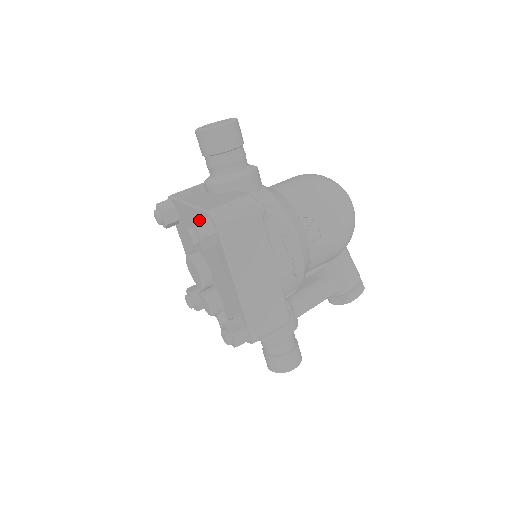
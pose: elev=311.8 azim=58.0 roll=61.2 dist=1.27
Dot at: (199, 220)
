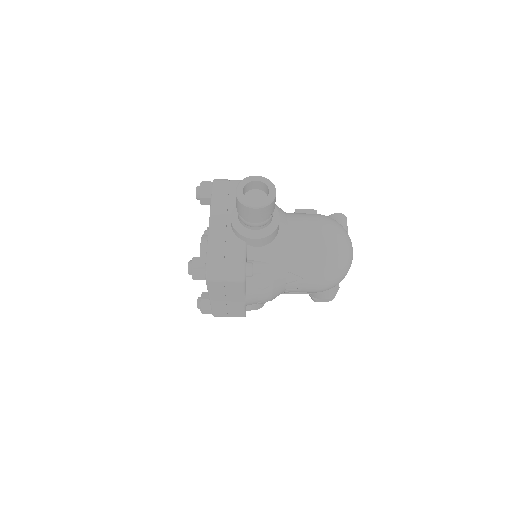
Dot at: (197, 267)
